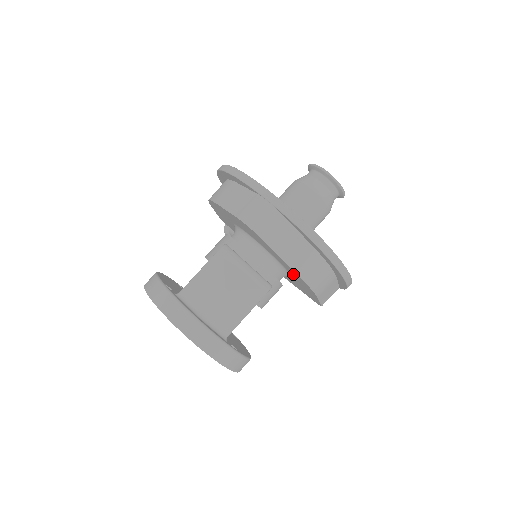
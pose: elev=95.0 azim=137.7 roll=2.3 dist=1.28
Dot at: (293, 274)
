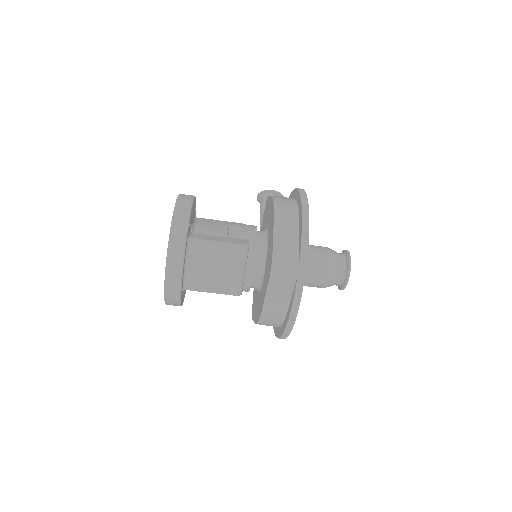
Dot at: (260, 302)
